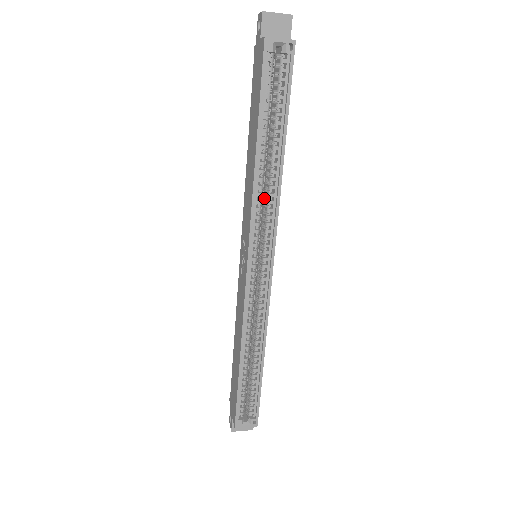
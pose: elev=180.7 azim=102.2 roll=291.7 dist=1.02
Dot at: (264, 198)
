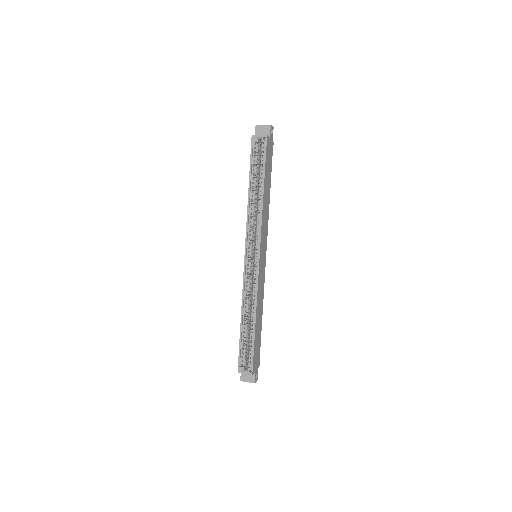
Dot at: occluded
